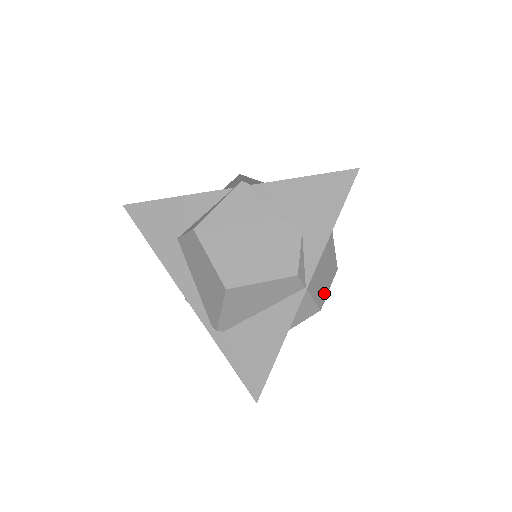
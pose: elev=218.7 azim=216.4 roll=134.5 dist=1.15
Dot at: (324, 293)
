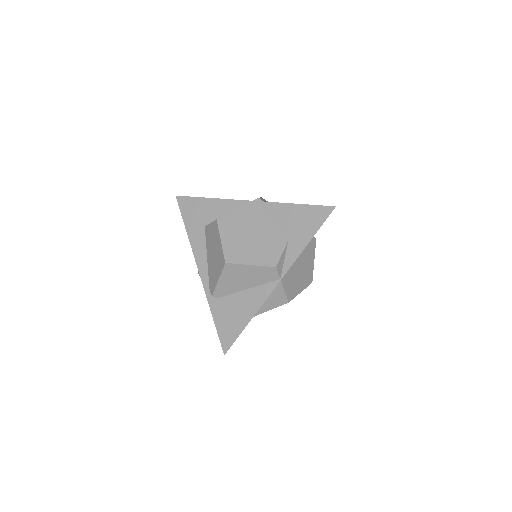
Dot at: (295, 292)
